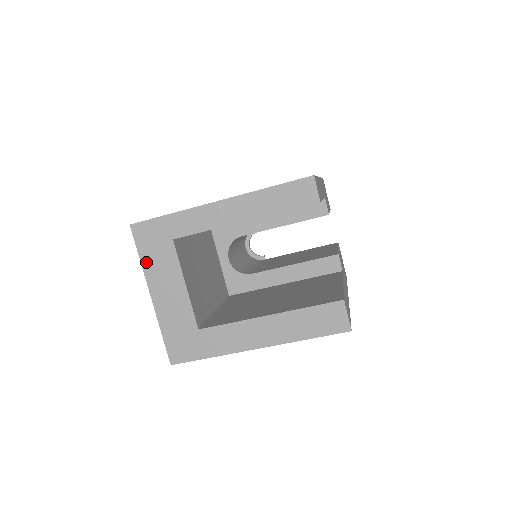
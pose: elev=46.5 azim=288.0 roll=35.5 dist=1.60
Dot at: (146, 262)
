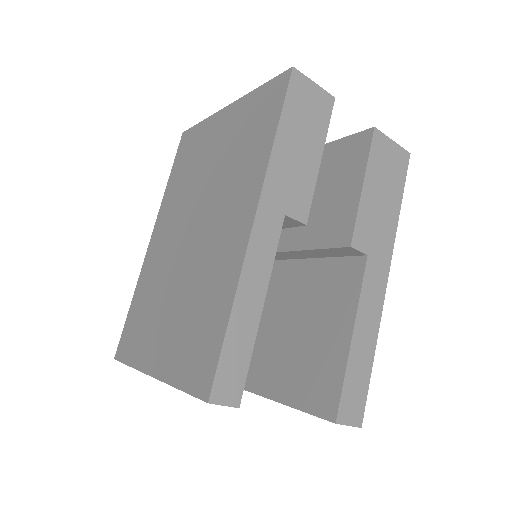
Dot at: occluded
